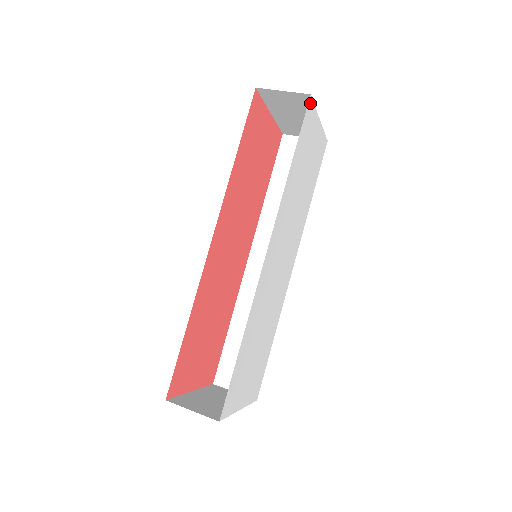
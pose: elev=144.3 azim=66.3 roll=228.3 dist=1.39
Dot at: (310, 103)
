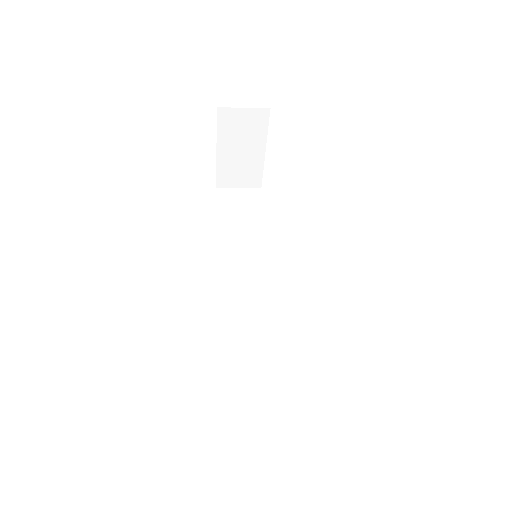
Dot at: occluded
